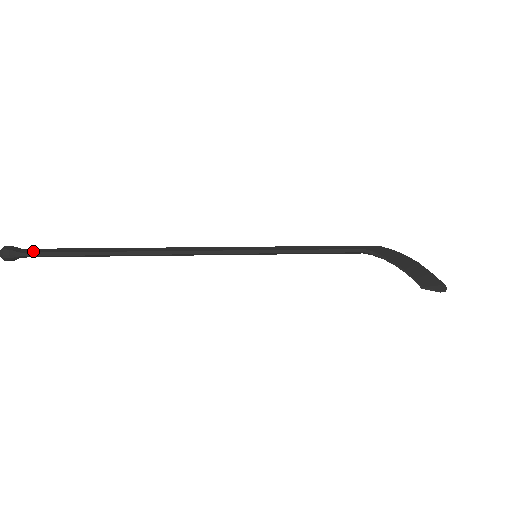
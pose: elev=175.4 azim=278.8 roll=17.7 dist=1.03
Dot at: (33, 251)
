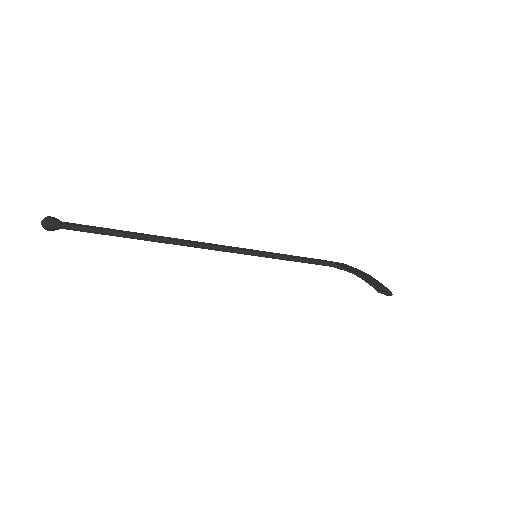
Dot at: (73, 224)
